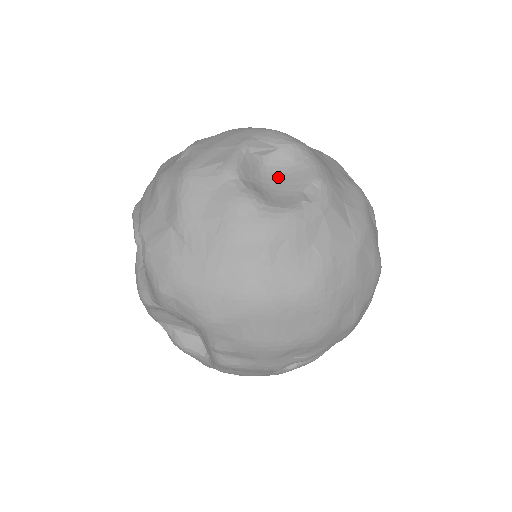
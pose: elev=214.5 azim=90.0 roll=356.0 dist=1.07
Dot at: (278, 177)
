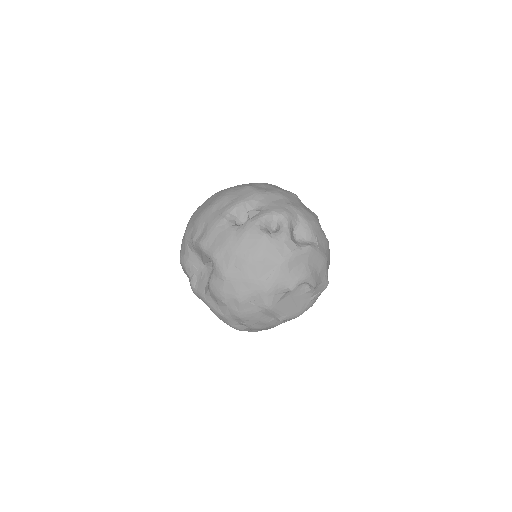
Dot at: occluded
